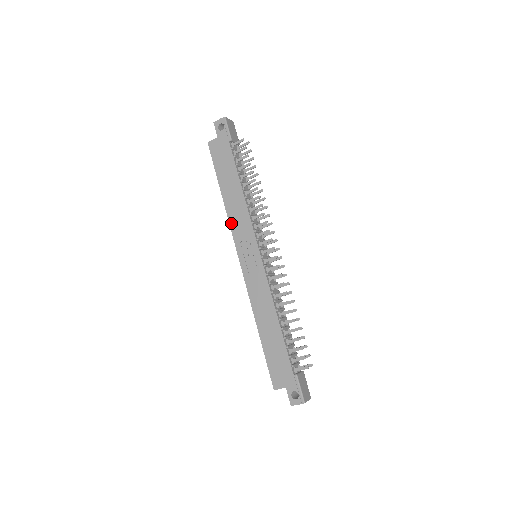
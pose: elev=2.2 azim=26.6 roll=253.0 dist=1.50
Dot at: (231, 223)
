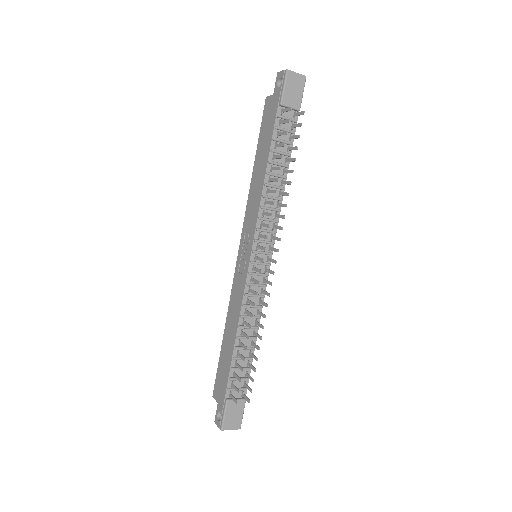
Dot at: (247, 207)
